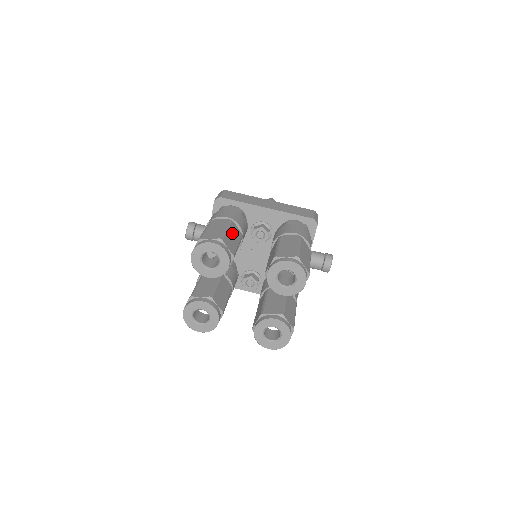
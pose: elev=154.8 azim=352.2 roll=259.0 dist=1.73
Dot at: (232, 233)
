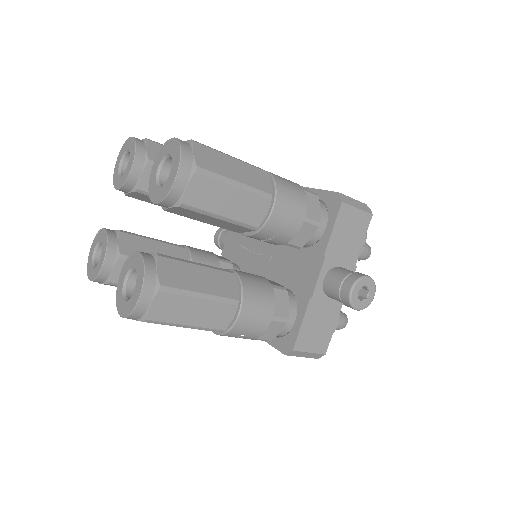
Dot at: occluded
